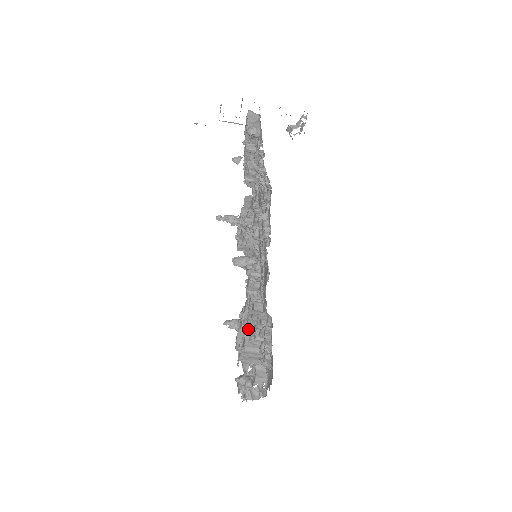
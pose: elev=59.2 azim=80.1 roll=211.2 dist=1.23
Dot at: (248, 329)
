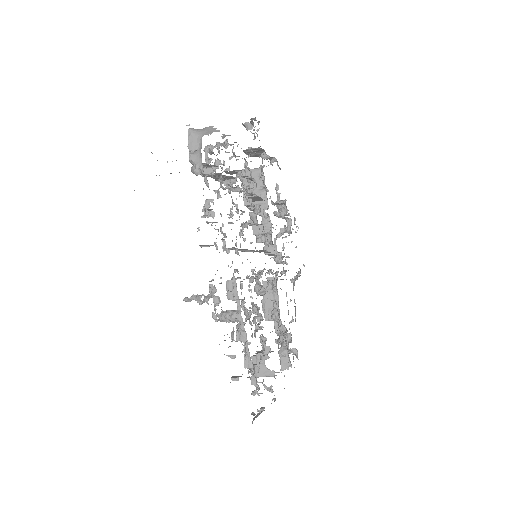
Dot at: (268, 318)
